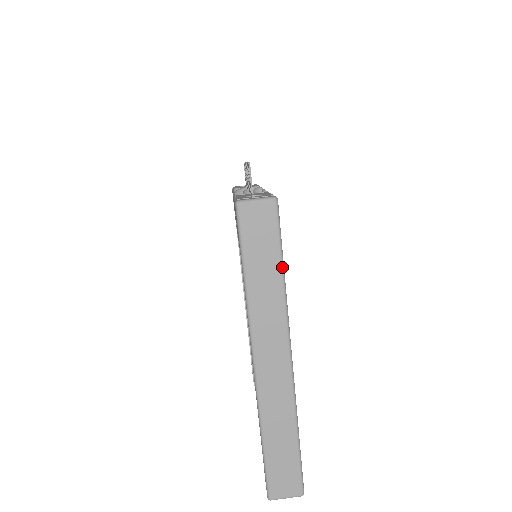
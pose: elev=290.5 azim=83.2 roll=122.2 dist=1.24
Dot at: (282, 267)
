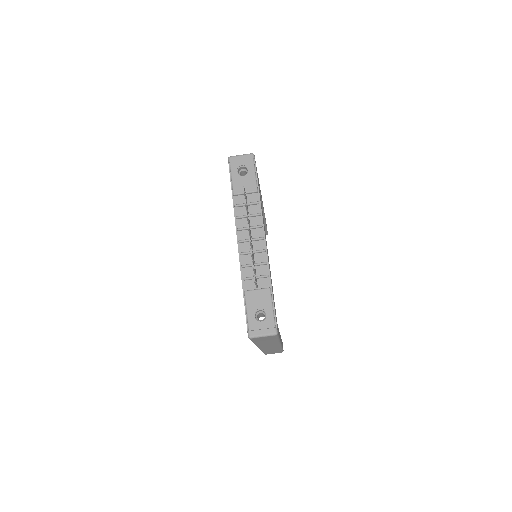
Dot at: (278, 340)
